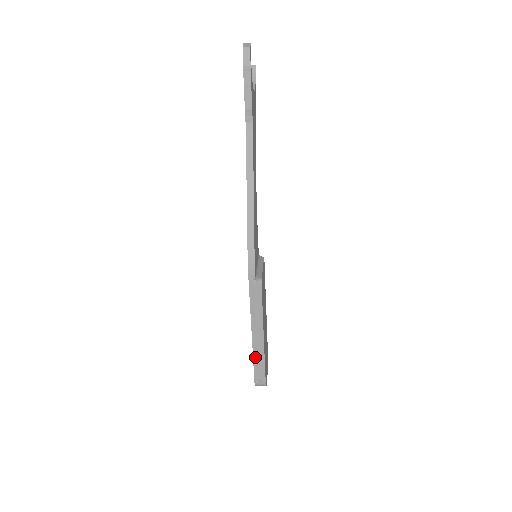
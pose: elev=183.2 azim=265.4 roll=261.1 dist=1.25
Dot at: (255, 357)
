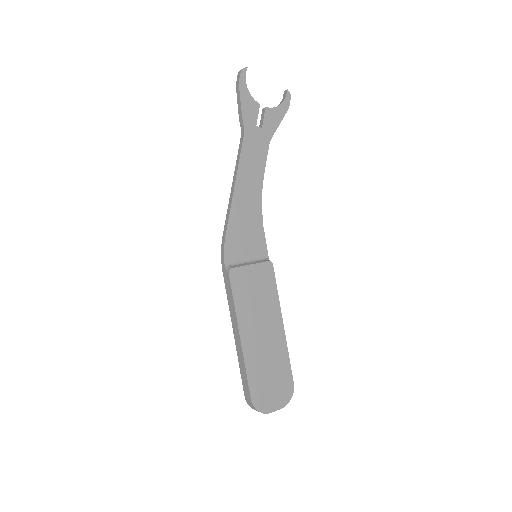
Dot at: (240, 364)
